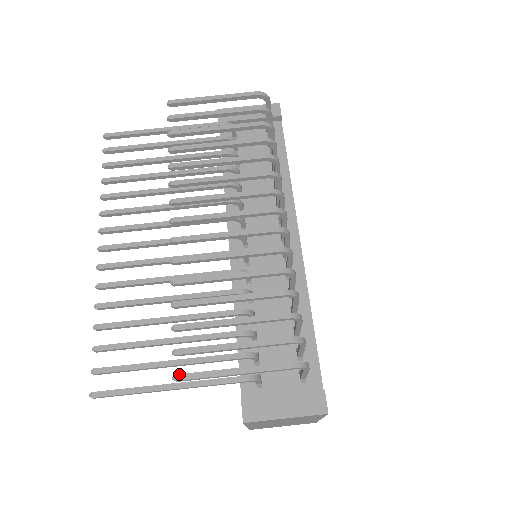
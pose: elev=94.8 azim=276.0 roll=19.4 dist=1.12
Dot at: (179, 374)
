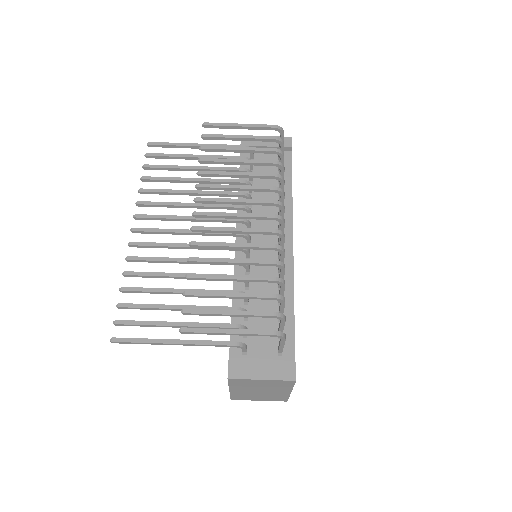
Dot at: (184, 327)
